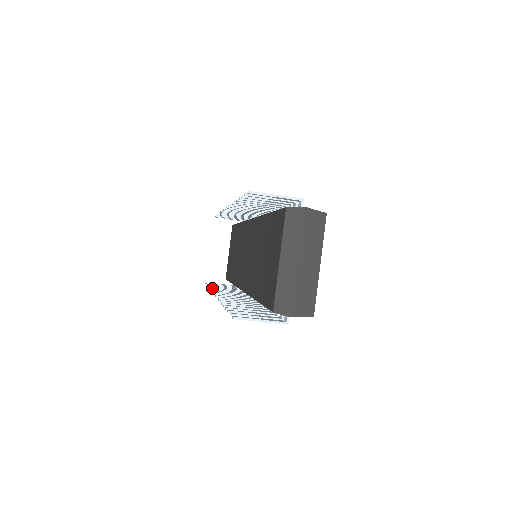
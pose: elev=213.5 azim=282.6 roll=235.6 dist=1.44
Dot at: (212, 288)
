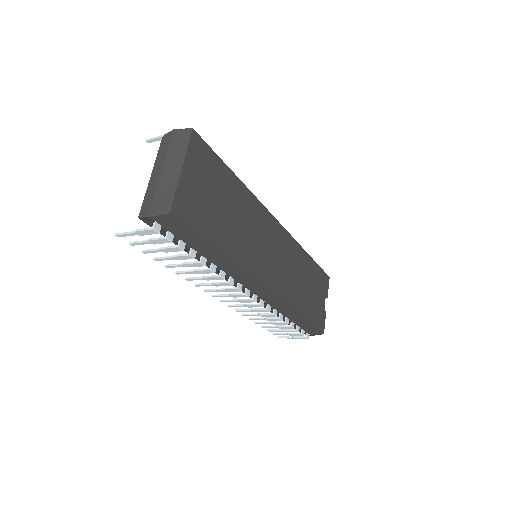
Dot at: (250, 318)
